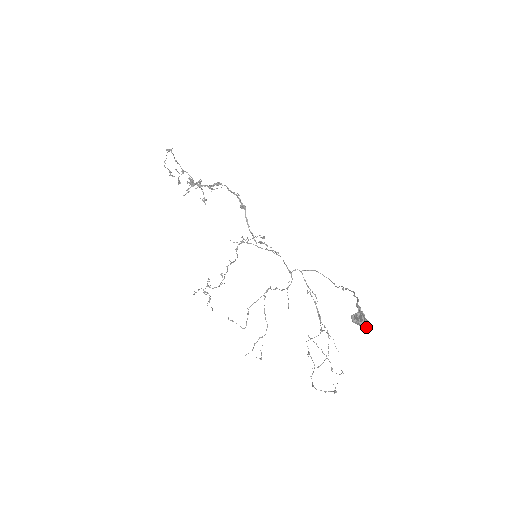
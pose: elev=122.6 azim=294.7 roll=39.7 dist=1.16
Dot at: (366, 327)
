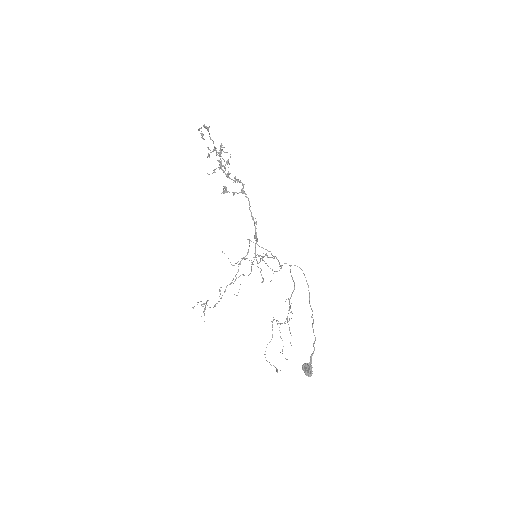
Dot at: occluded
